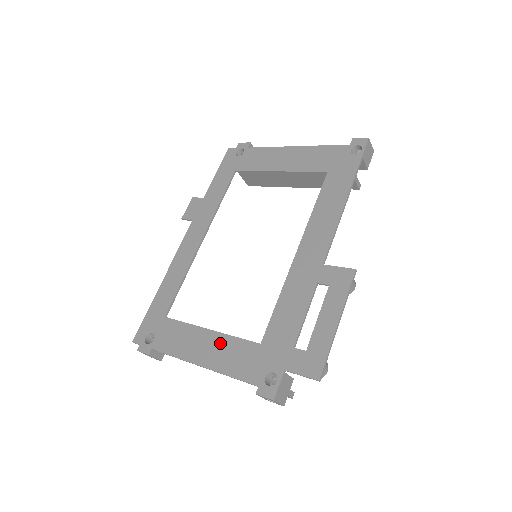
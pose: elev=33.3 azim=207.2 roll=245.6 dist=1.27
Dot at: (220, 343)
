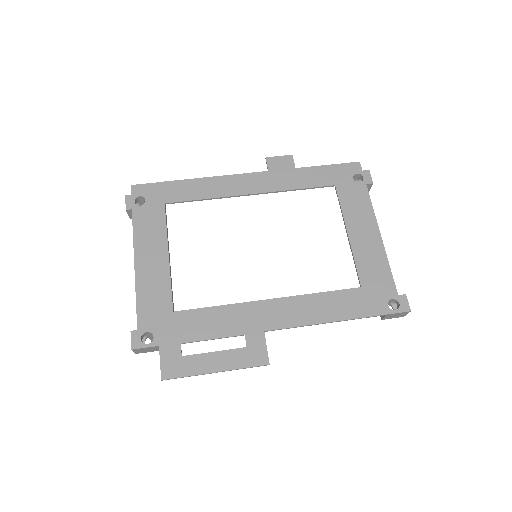
Dot at: (160, 273)
